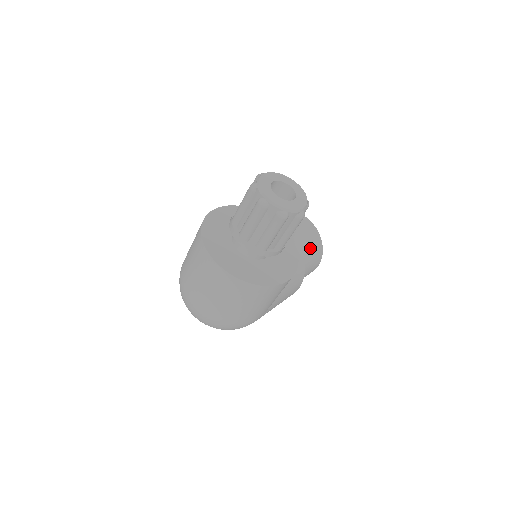
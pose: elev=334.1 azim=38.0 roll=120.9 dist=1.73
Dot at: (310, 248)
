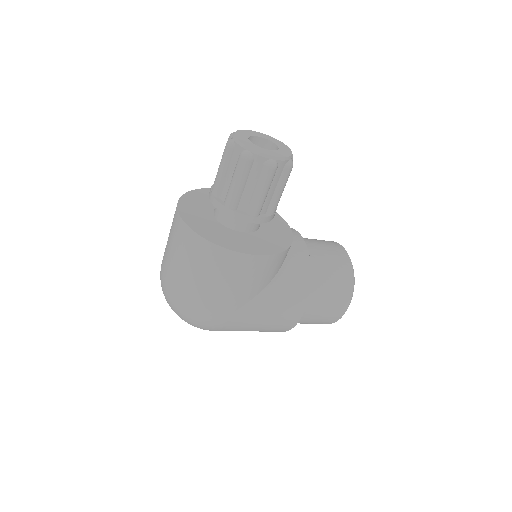
Dot at: (331, 272)
